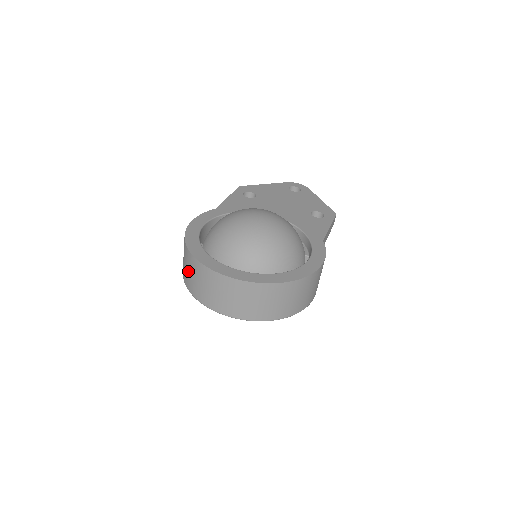
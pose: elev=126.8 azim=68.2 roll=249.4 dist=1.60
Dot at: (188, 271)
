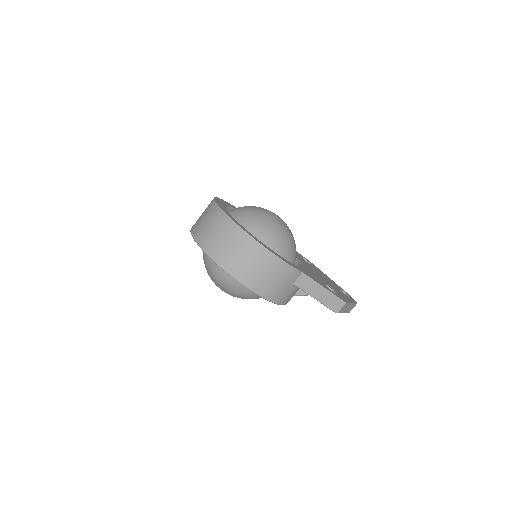
Dot at: occluded
